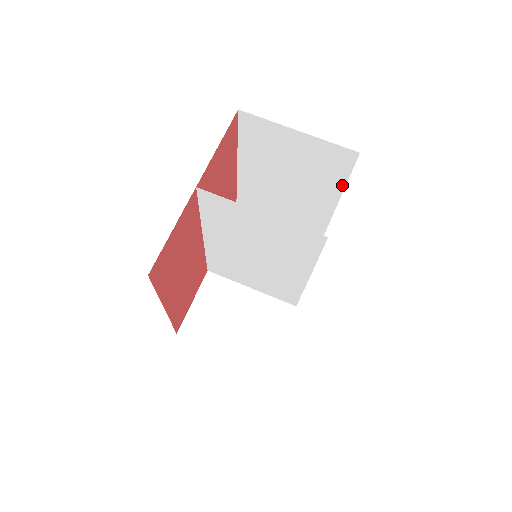
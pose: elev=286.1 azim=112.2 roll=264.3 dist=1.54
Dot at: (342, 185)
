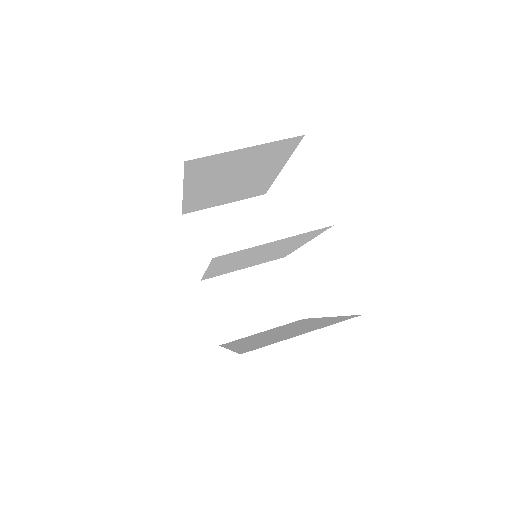
Dot at: (287, 157)
